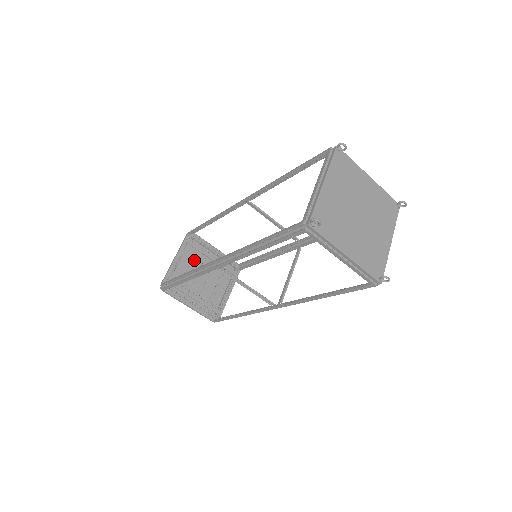
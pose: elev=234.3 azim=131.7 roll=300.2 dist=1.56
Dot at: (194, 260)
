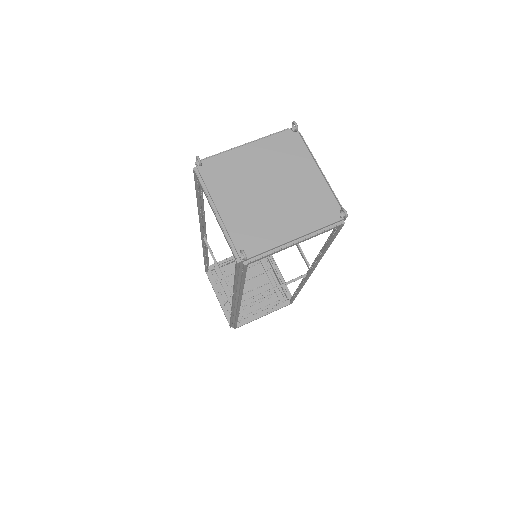
Dot at: (252, 268)
